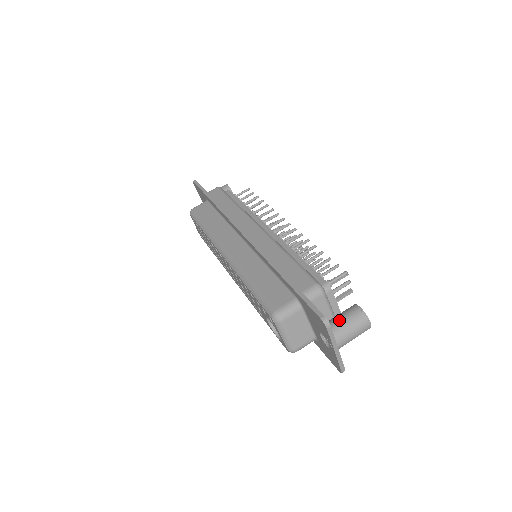
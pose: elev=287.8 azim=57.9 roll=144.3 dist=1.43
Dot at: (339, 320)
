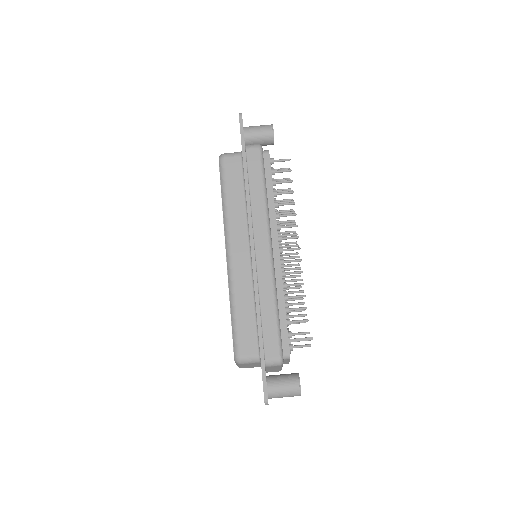
Dot at: (280, 387)
